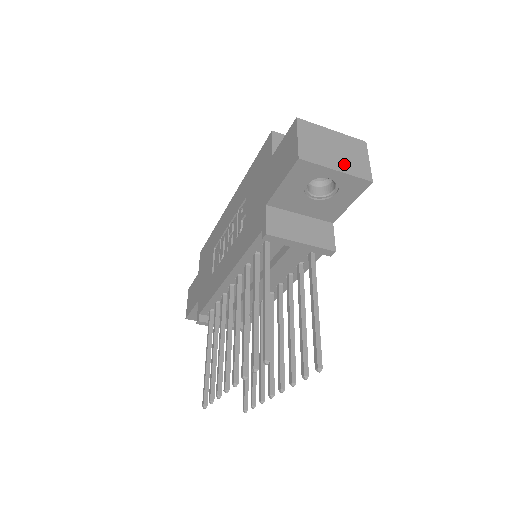
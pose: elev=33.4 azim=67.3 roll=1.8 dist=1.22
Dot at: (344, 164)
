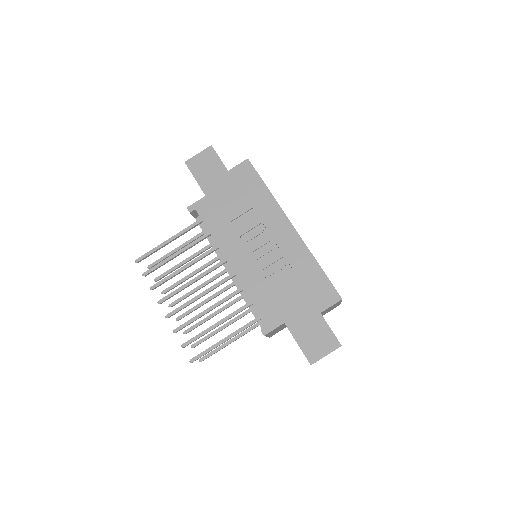
Dot at: occluded
